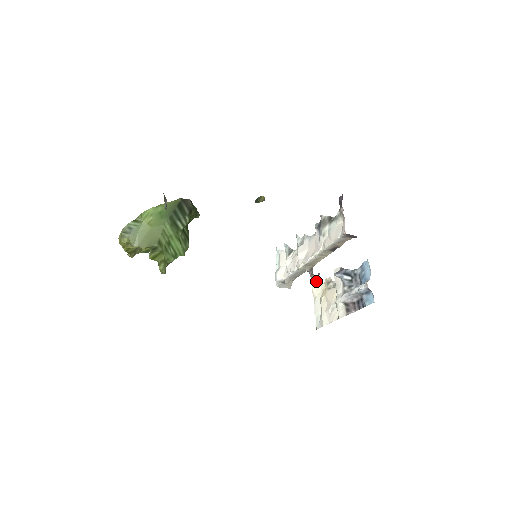
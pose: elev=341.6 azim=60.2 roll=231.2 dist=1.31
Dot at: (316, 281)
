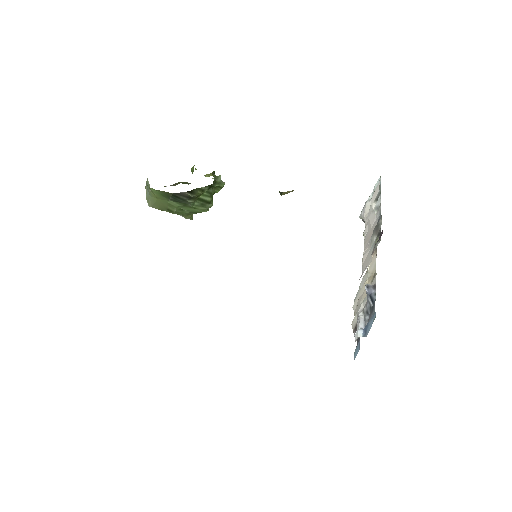
Dot at: (375, 257)
